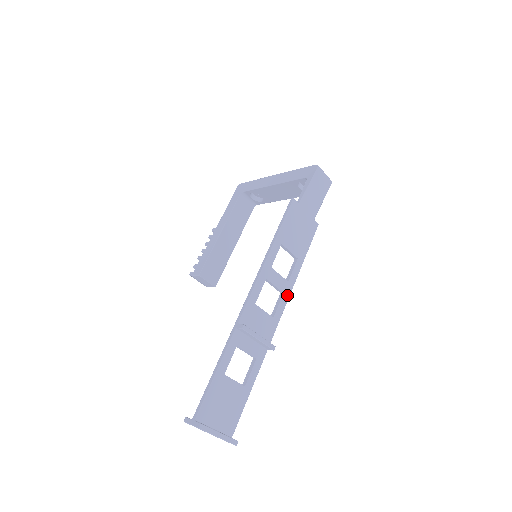
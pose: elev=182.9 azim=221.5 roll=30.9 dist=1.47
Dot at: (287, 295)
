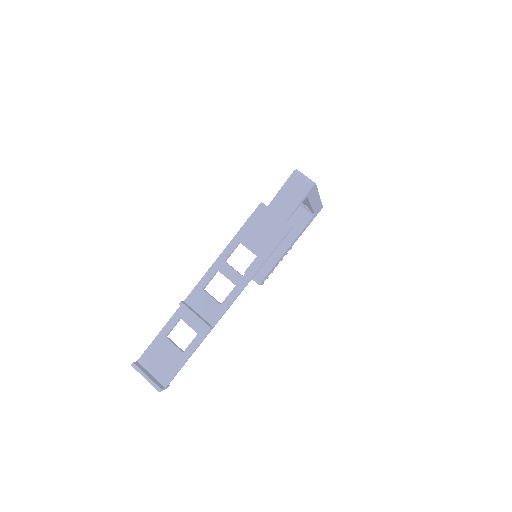
Dot at: (240, 288)
